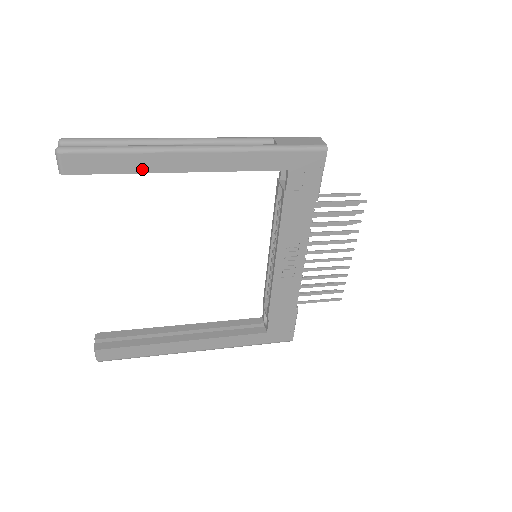
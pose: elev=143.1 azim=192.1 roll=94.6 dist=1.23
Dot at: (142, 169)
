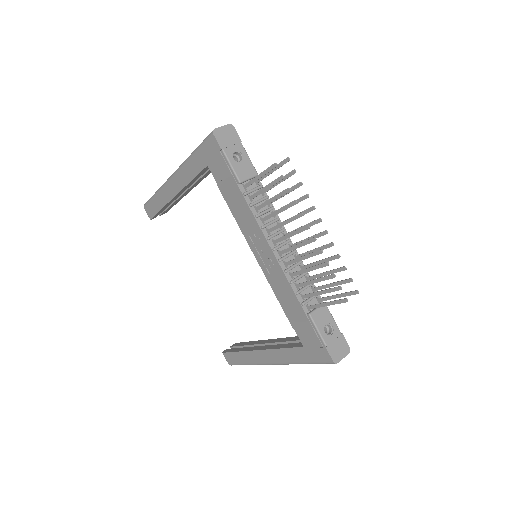
Dot at: (164, 203)
